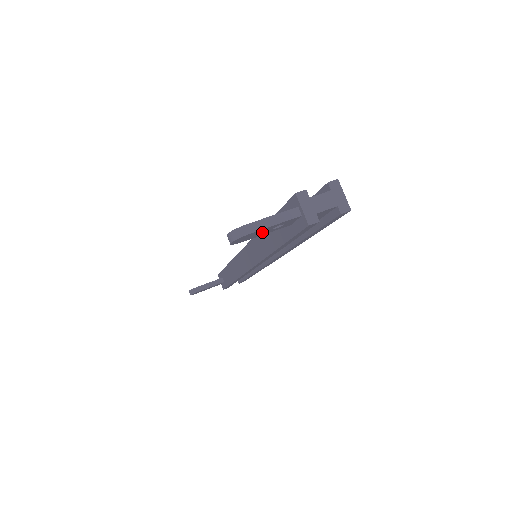
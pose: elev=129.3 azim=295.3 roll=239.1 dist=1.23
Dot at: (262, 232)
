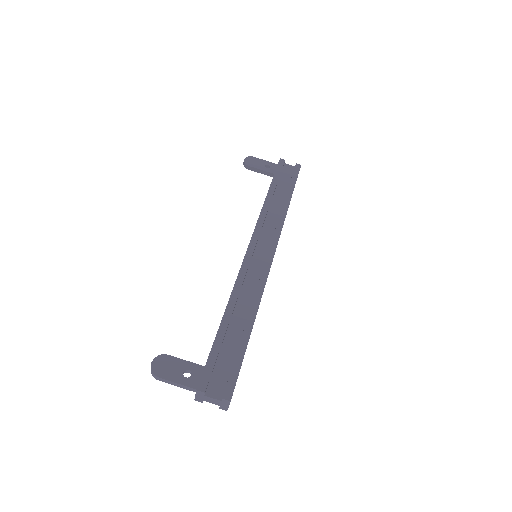
Dot at: (175, 372)
